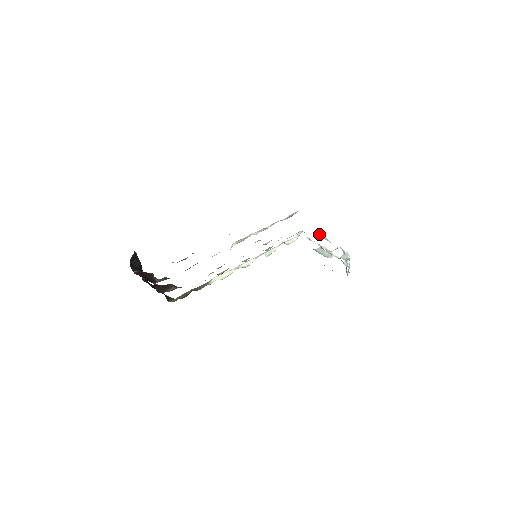
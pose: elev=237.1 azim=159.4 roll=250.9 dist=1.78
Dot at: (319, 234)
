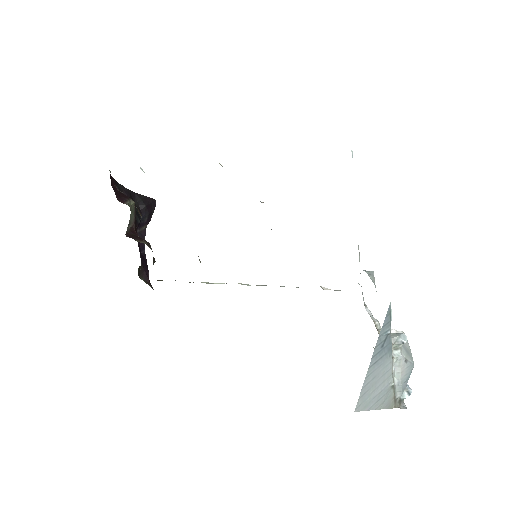
Dot at: (369, 273)
